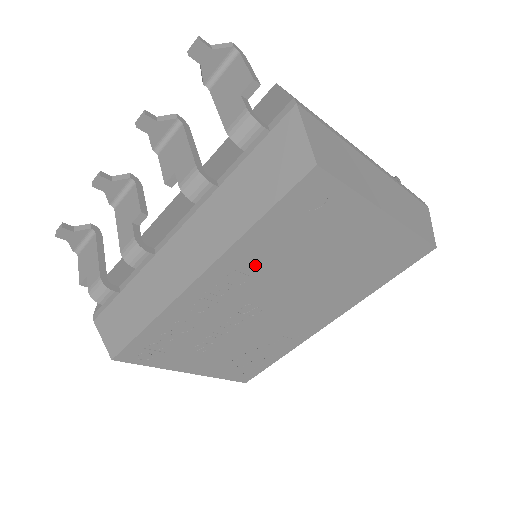
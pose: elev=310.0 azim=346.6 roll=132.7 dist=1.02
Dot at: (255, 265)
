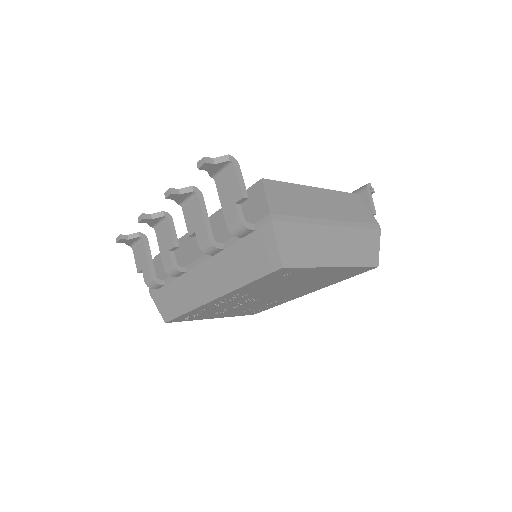
Dot at: (251, 291)
